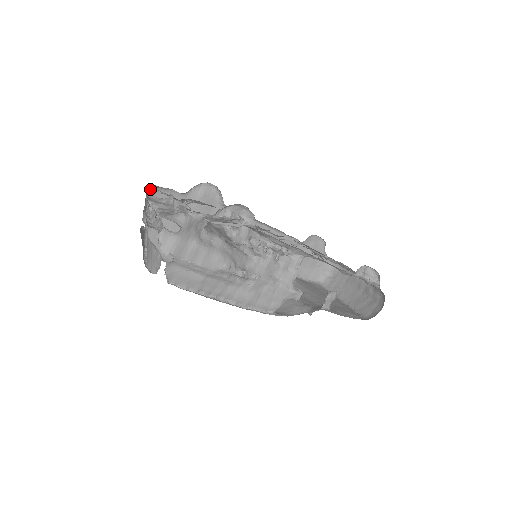
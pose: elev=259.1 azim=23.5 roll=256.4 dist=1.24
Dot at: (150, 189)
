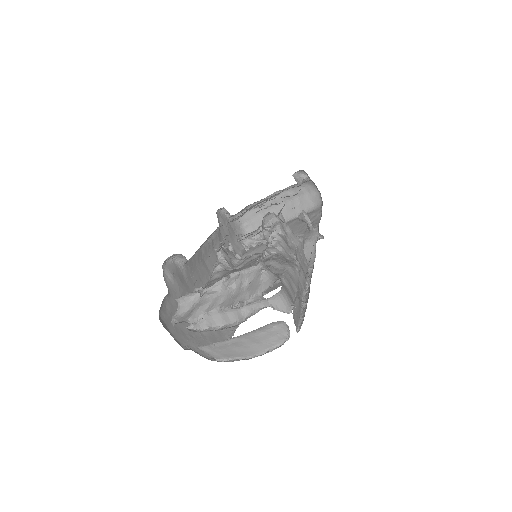
Dot at: occluded
